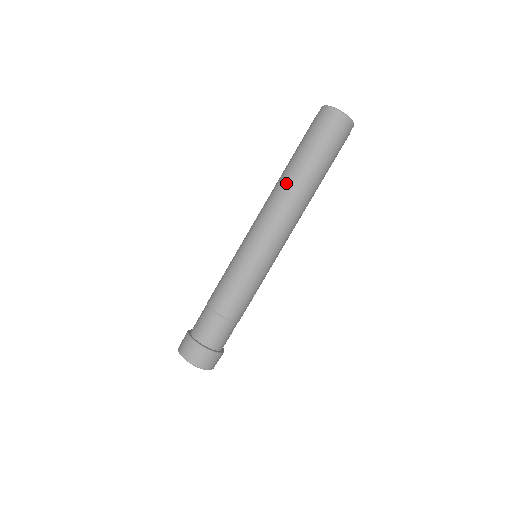
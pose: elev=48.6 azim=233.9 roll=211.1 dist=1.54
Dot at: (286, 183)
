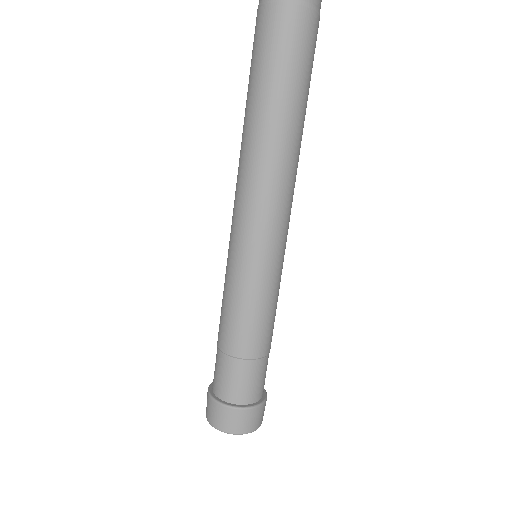
Dot at: (248, 136)
